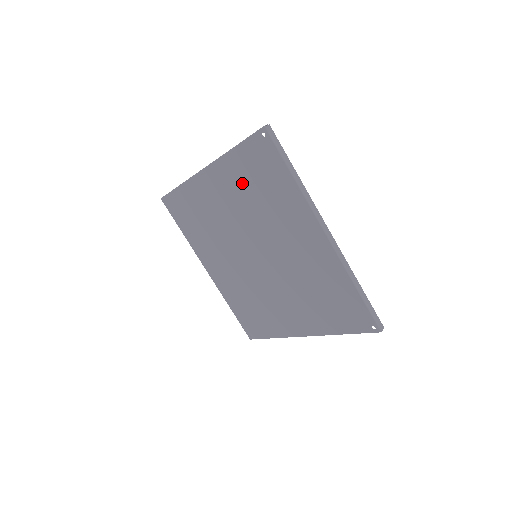
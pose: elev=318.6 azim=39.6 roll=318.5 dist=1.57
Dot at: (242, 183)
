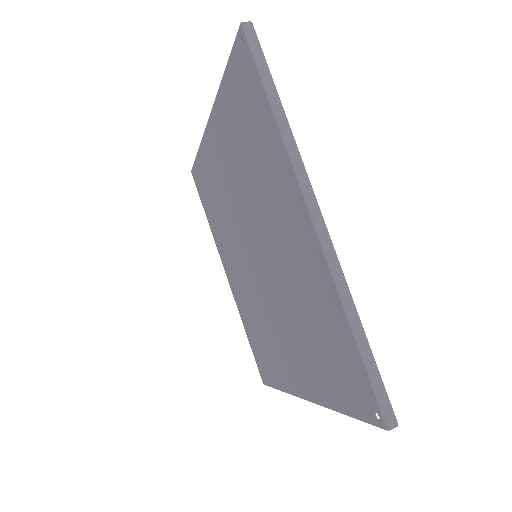
Dot at: (234, 134)
